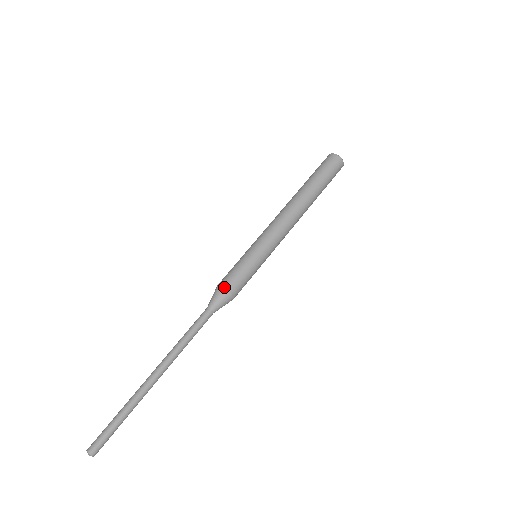
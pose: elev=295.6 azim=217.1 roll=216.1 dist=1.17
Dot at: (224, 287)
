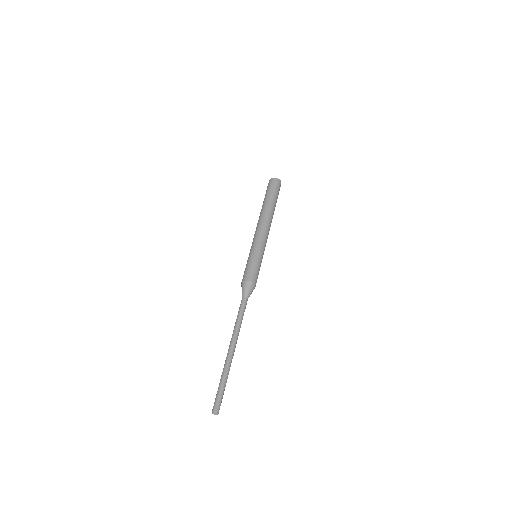
Dot at: (244, 280)
